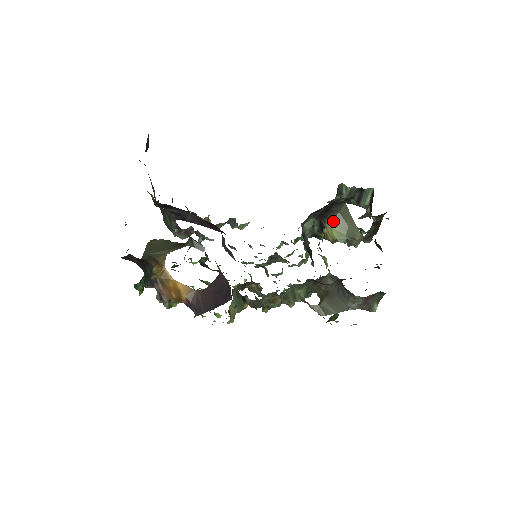
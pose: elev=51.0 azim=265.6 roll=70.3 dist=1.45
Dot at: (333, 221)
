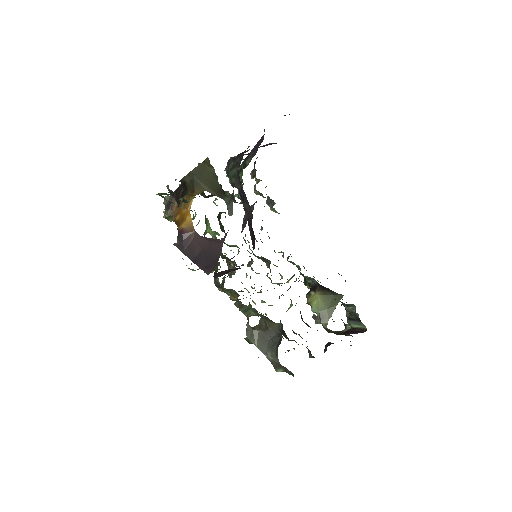
Dot at: (324, 295)
